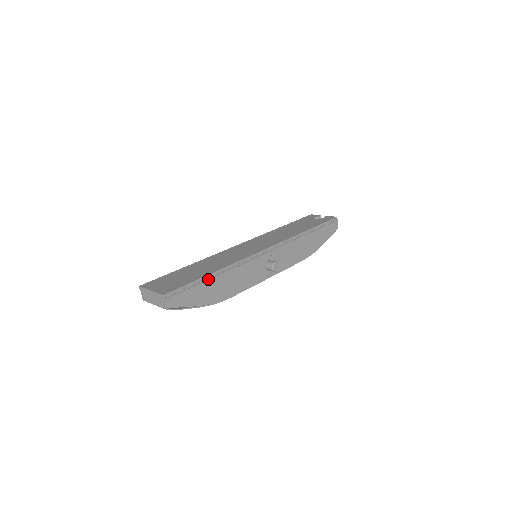
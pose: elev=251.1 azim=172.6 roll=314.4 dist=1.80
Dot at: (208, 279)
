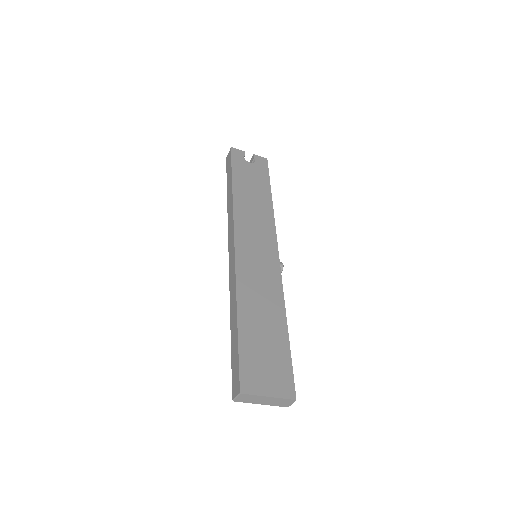
Dot at: (287, 338)
